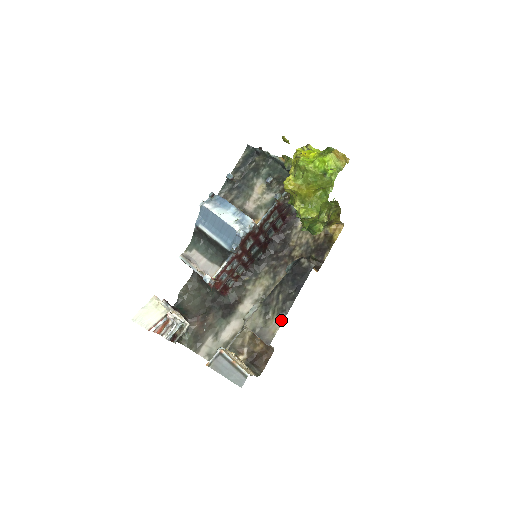
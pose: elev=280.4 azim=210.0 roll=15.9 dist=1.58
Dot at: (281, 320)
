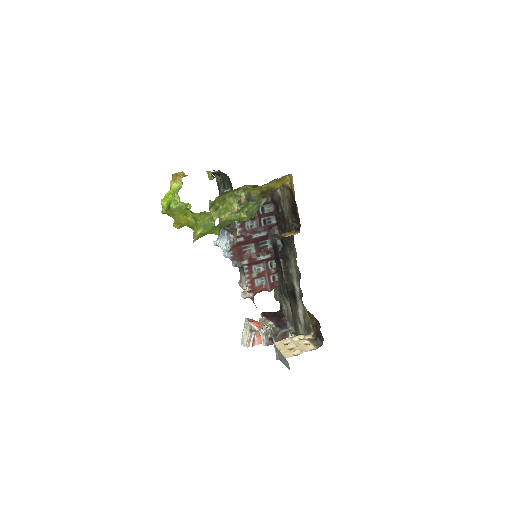
Dot at: (288, 300)
